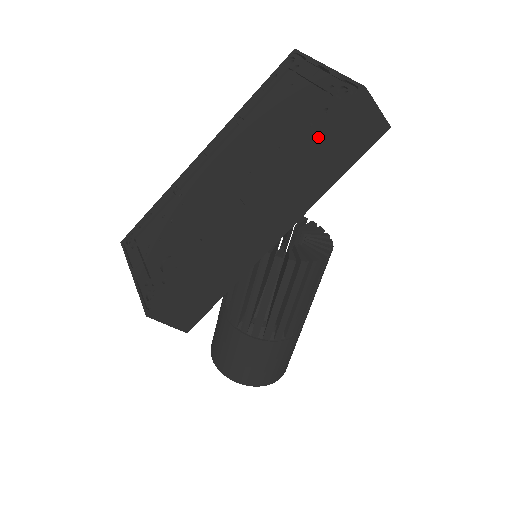
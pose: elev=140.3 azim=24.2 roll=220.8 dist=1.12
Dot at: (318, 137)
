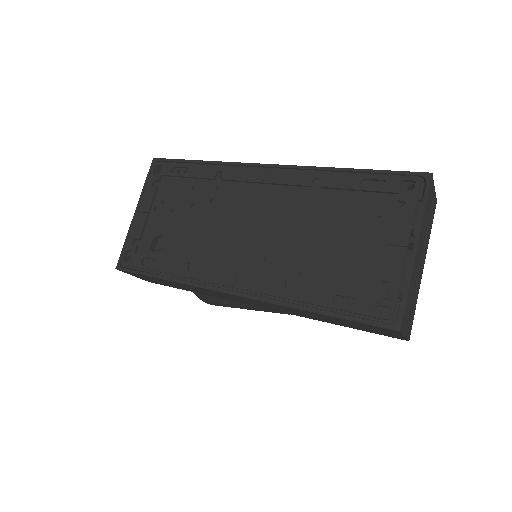
Dot at: (327, 315)
